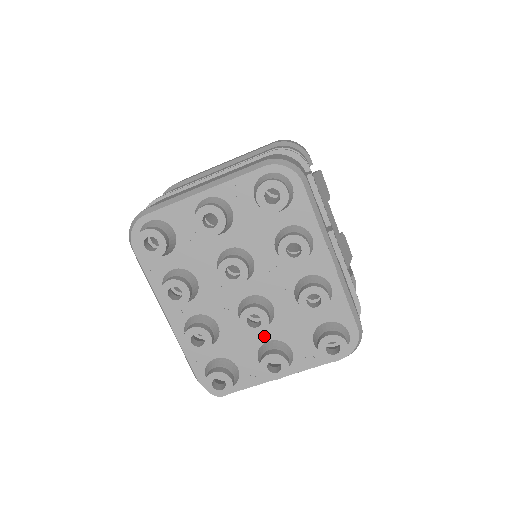
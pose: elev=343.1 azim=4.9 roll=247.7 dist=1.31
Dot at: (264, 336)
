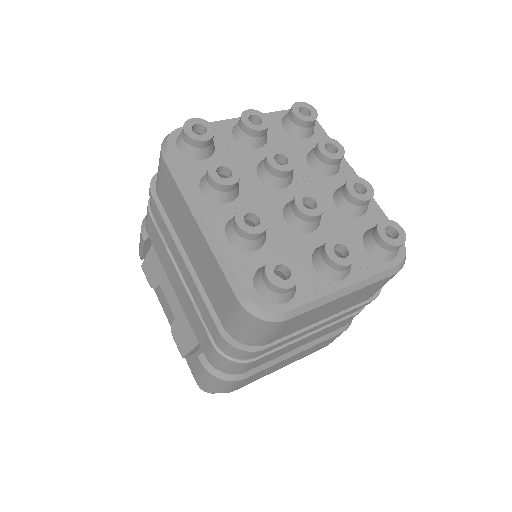
Dot at: (315, 241)
